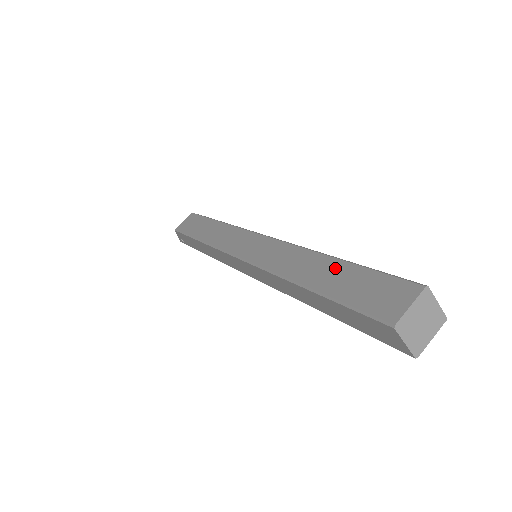
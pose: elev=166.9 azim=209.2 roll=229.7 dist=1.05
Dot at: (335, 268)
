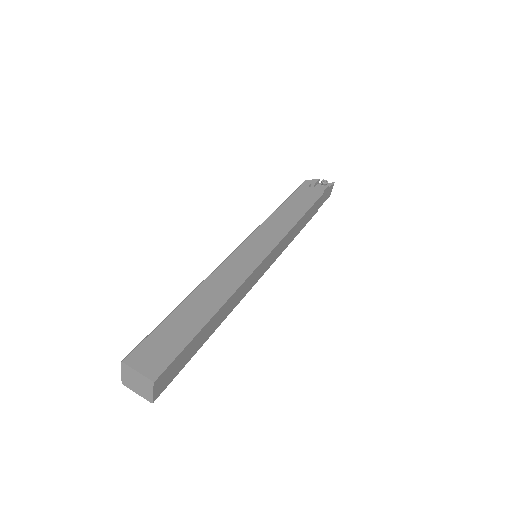
Dot at: occluded
